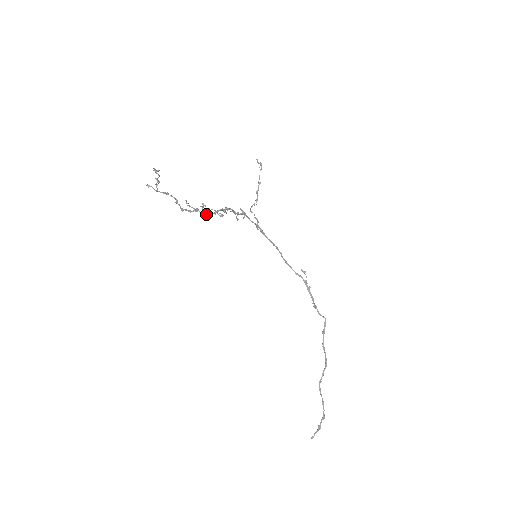
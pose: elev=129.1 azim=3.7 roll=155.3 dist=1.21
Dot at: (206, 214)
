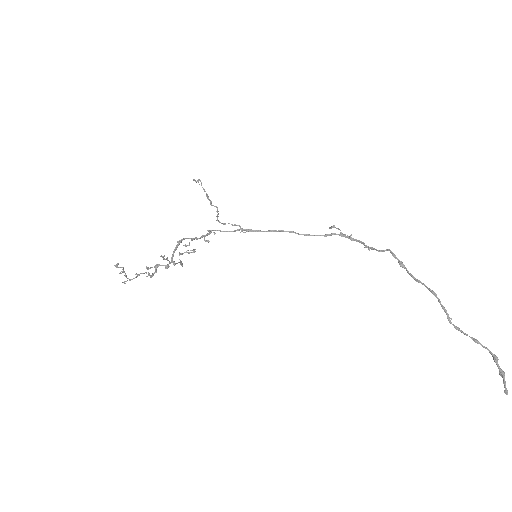
Dot at: (170, 262)
